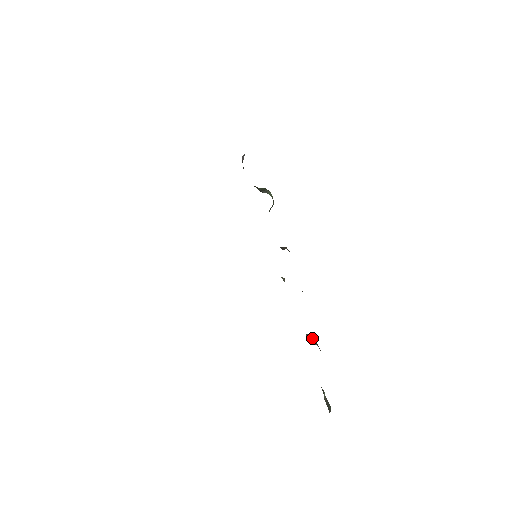
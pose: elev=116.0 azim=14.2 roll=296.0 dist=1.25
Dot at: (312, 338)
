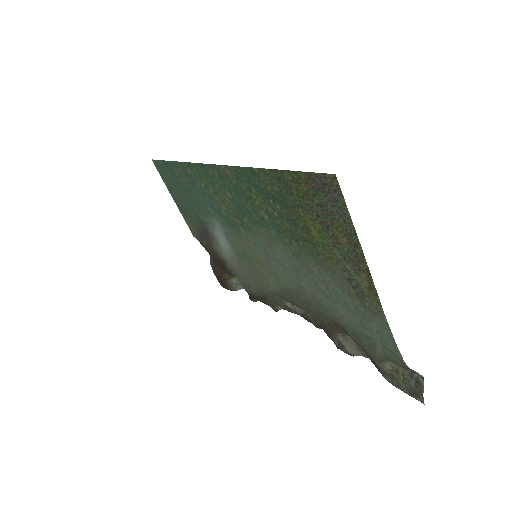
Dot at: (351, 342)
